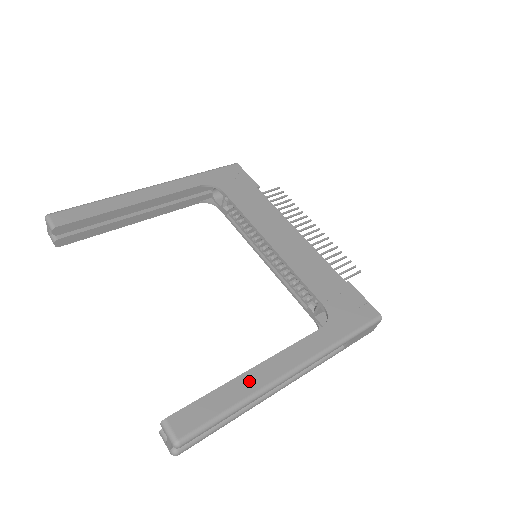
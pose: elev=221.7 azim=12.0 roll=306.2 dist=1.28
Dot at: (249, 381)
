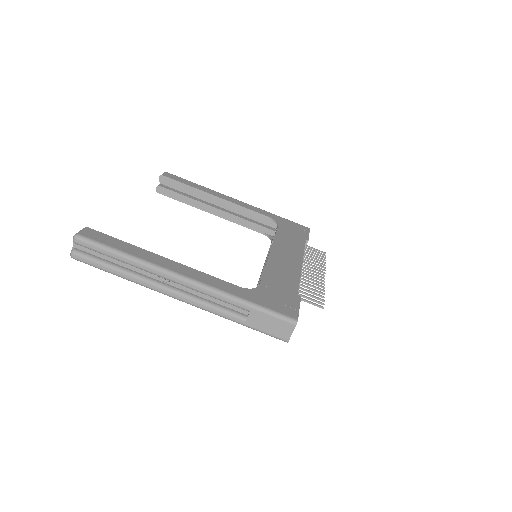
Dot at: (152, 256)
